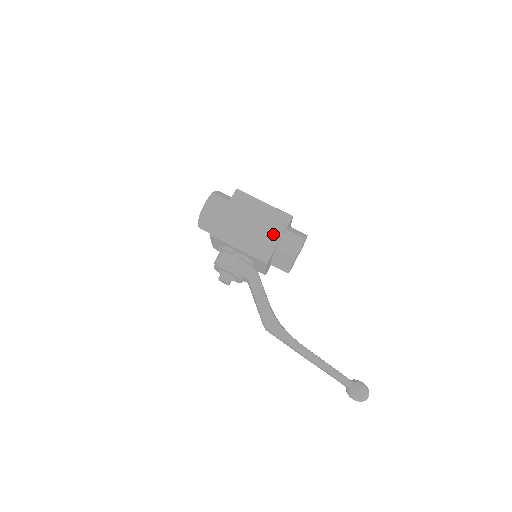
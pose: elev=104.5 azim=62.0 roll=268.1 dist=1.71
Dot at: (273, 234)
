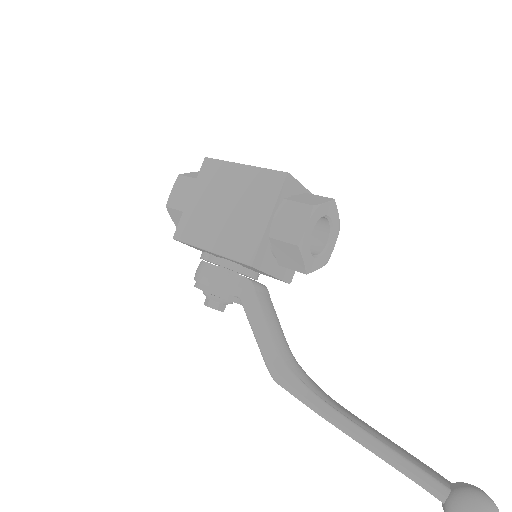
Dot at: (258, 213)
